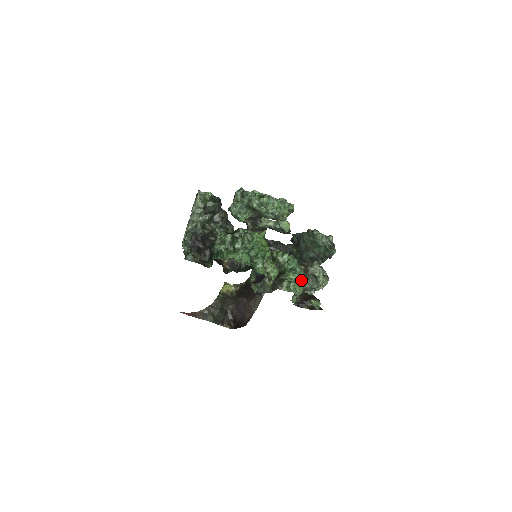
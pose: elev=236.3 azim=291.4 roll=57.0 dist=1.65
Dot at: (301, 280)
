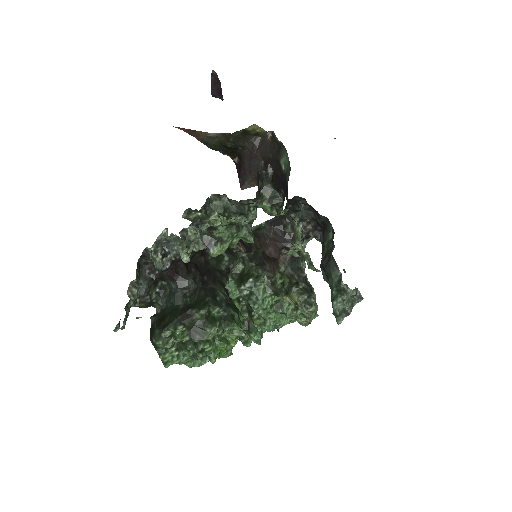
Dot at: occluded
